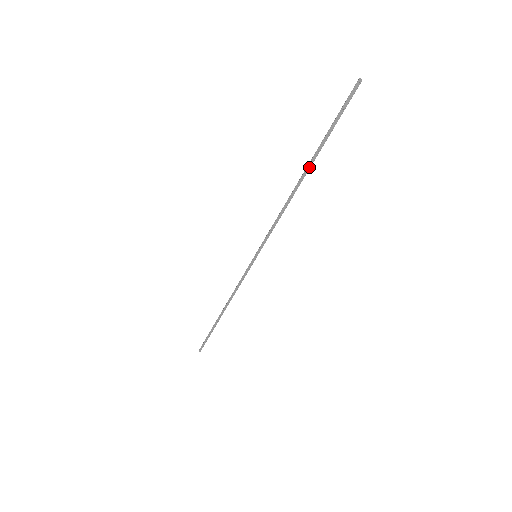
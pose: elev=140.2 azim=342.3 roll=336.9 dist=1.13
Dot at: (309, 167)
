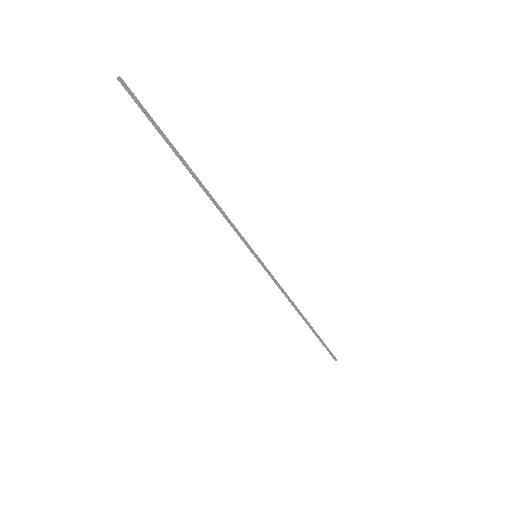
Dot at: (184, 164)
